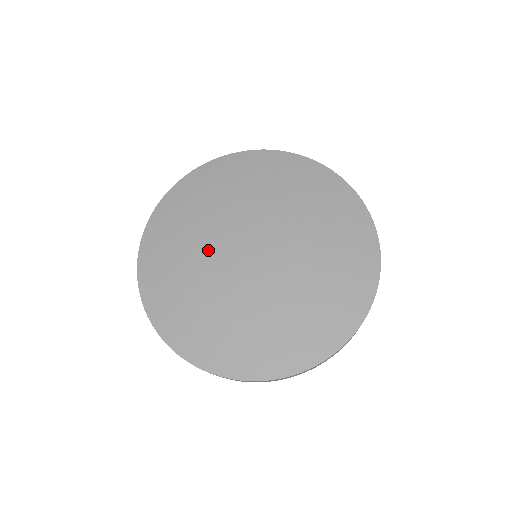
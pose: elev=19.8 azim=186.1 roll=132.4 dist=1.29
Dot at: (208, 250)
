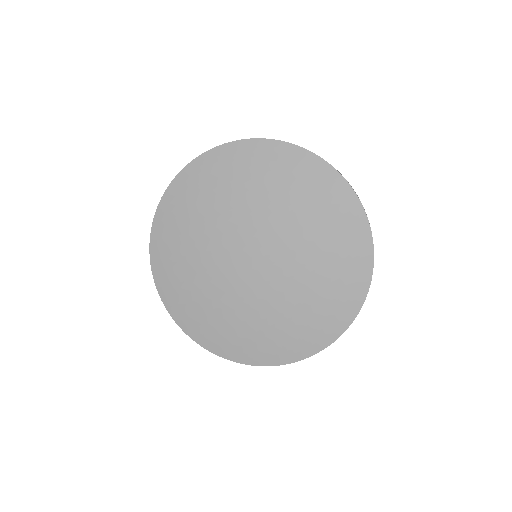
Dot at: (211, 261)
